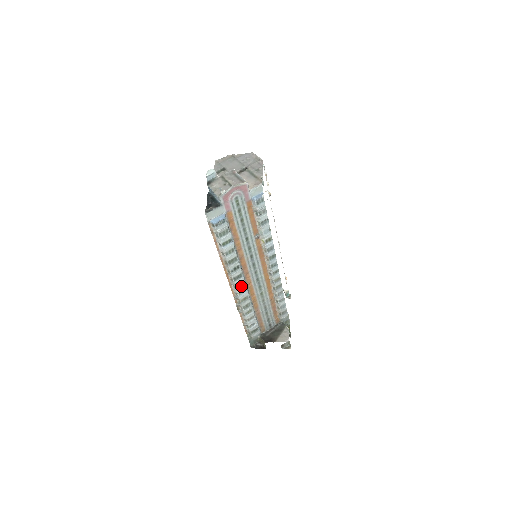
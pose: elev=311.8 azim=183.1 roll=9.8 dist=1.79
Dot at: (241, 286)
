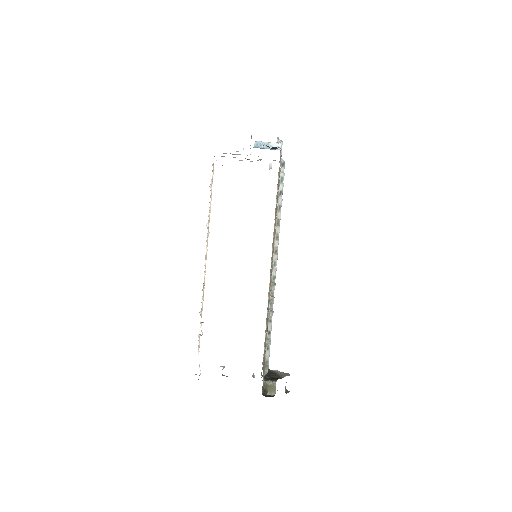
Dot at: occluded
